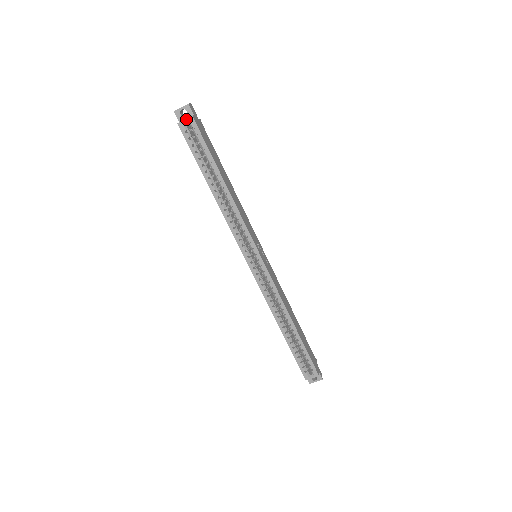
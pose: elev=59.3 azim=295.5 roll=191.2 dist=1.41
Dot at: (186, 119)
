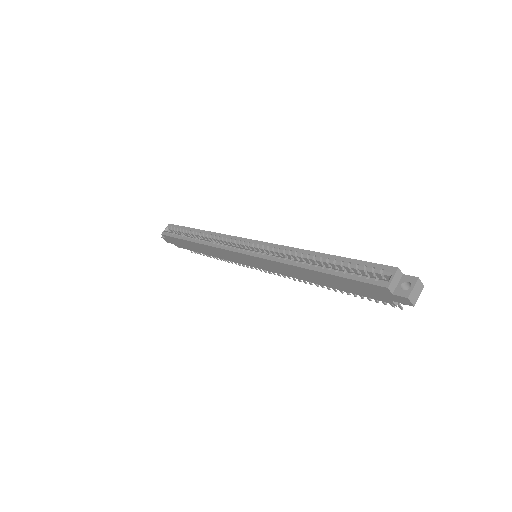
Dot at: (166, 228)
